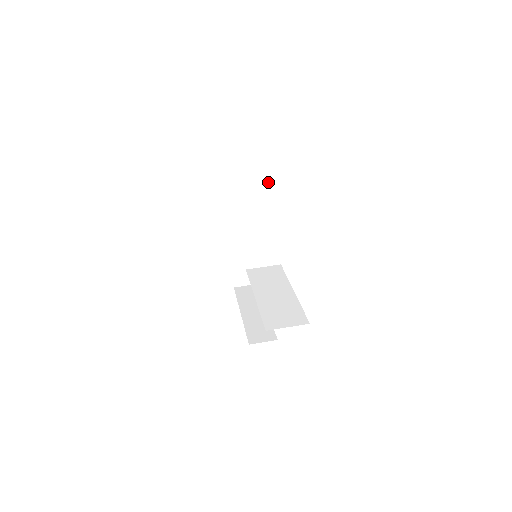
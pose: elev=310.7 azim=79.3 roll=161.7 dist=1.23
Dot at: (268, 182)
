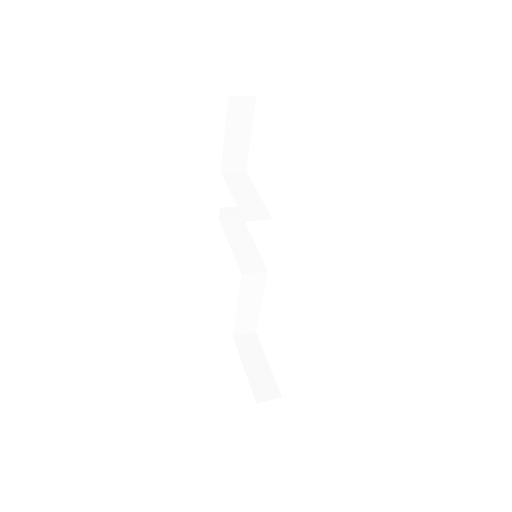
Dot at: (246, 180)
